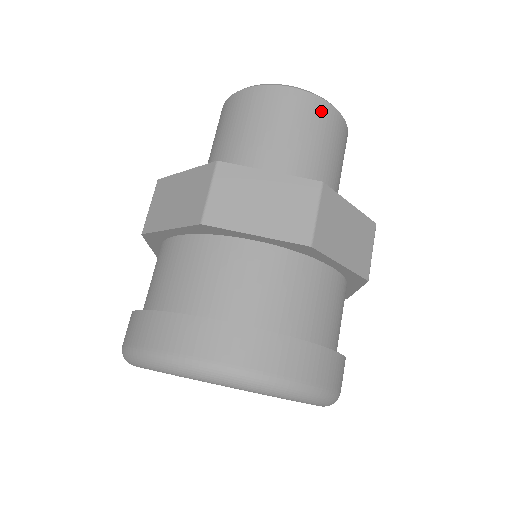
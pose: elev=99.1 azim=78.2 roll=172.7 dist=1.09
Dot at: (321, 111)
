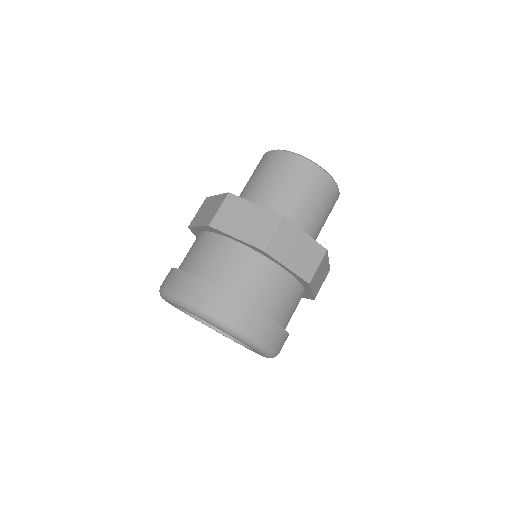
Dot at: (312, 172)
